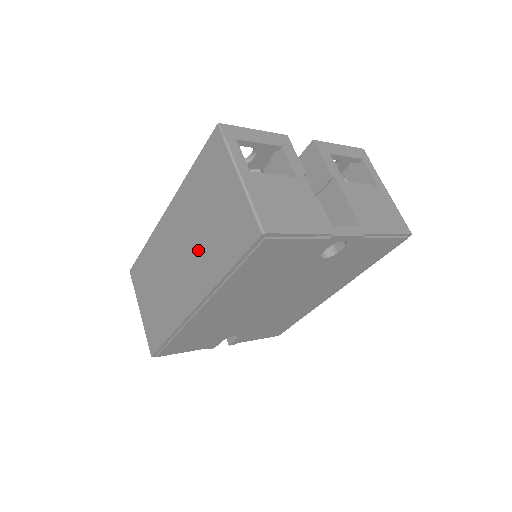
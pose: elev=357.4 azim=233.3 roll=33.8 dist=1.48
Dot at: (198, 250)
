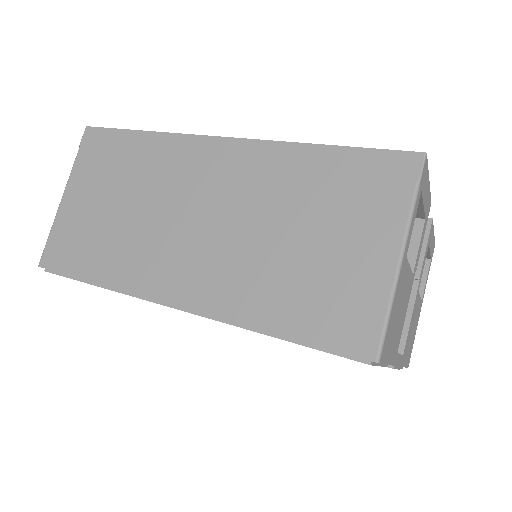
Dot at: (243, 250)
